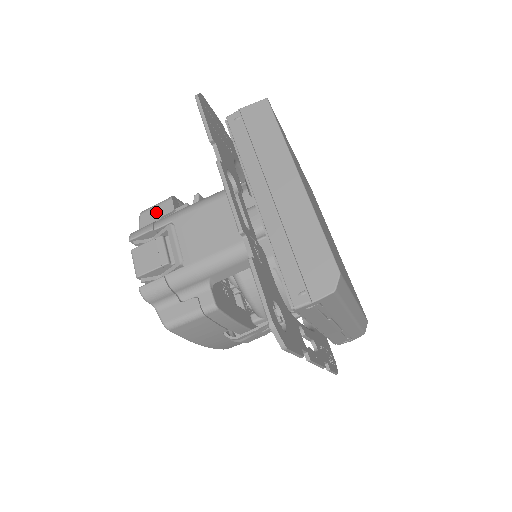
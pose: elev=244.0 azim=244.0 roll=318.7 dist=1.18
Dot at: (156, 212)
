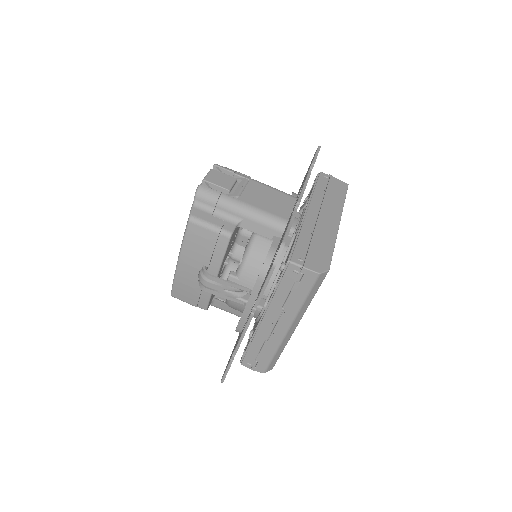
Dot at: occluded
